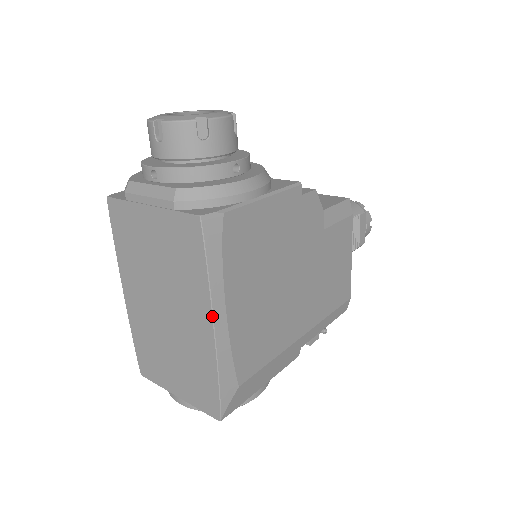
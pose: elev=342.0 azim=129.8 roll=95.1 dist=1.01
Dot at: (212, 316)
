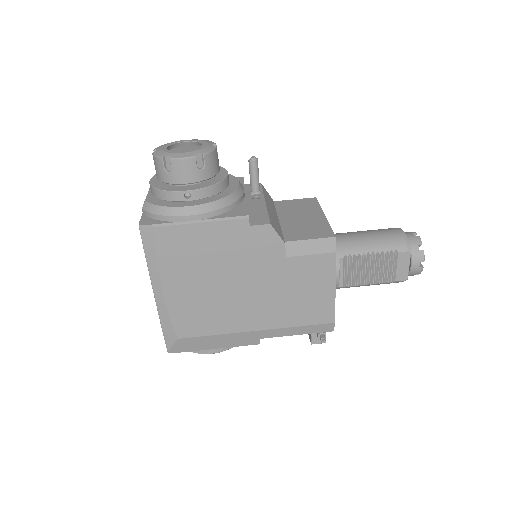
Dot at: (152, 287)
